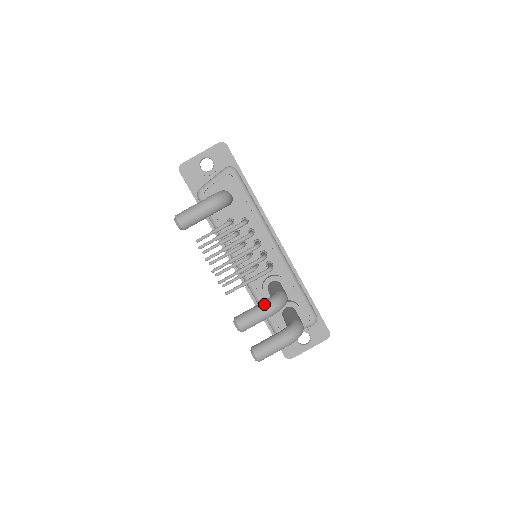
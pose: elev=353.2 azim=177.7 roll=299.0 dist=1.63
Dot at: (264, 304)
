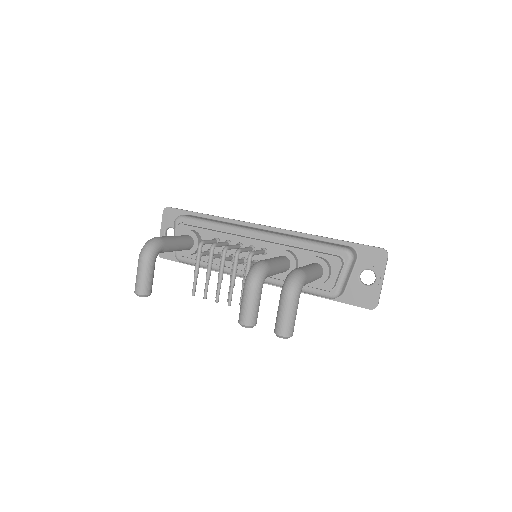
Dot at: occluded
